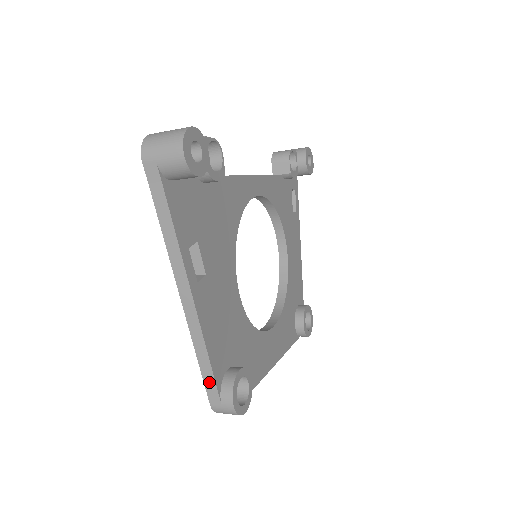
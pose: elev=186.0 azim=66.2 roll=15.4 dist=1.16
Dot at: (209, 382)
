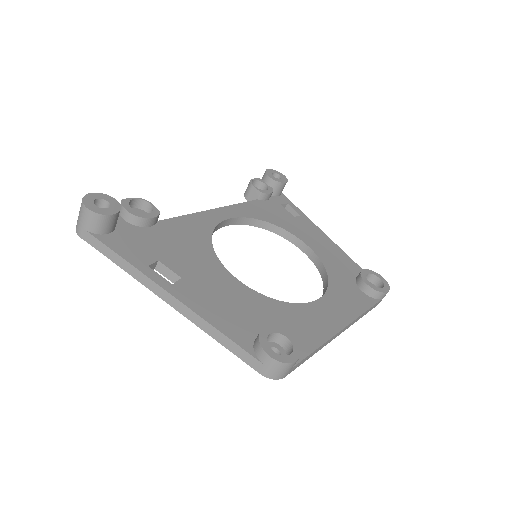
Dot at: (240, 353)
